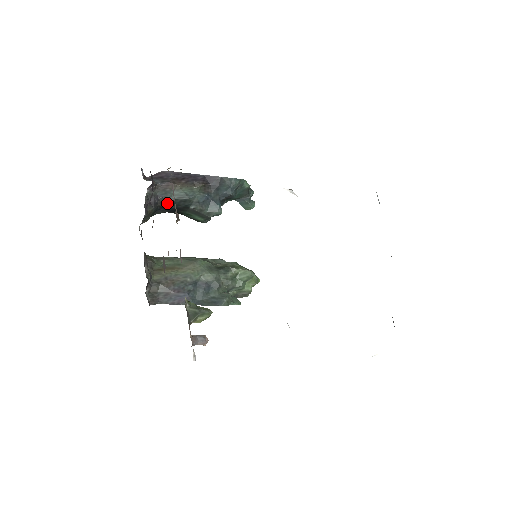
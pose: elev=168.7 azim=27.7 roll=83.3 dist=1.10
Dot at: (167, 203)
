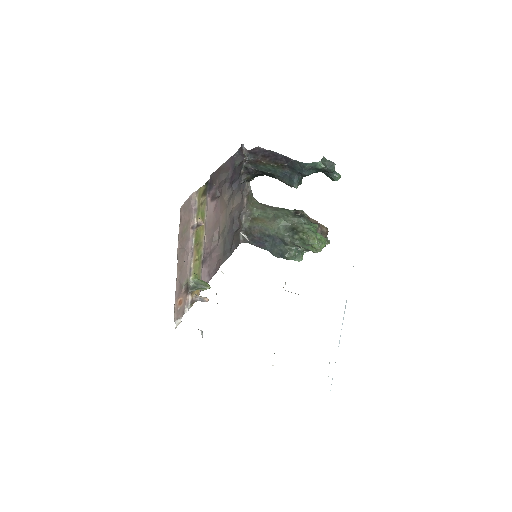
Dot at: (260, 172)
